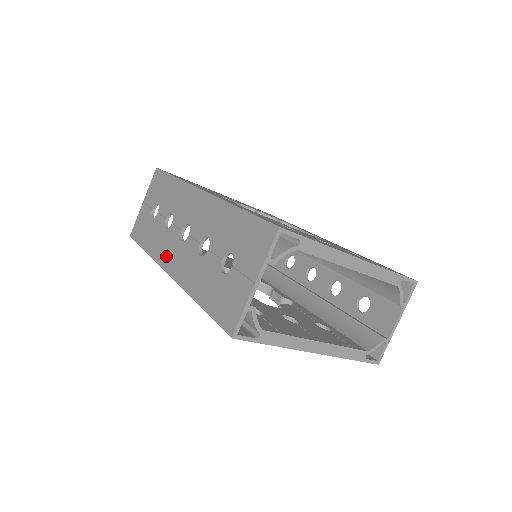
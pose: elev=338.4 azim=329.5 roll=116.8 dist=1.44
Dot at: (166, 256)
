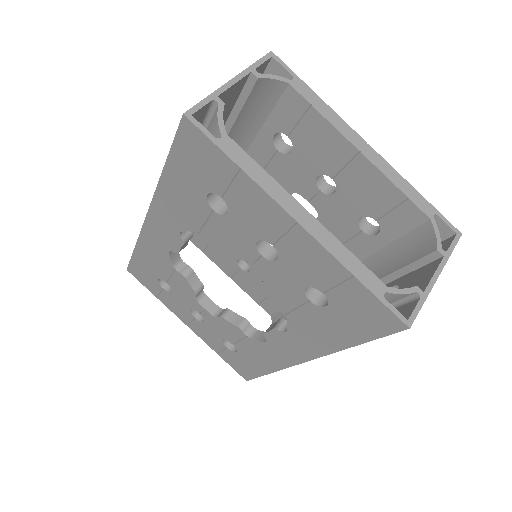
Dot at: occluded
